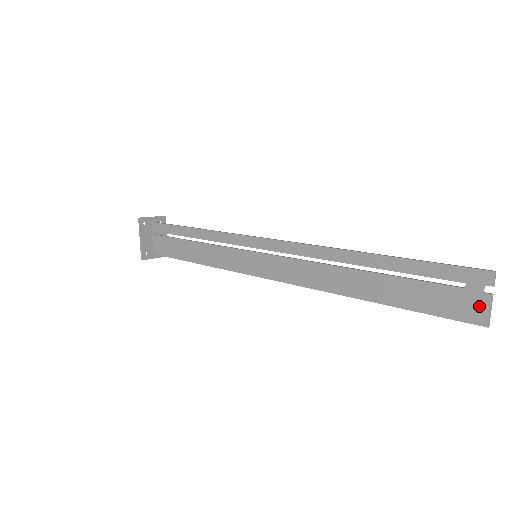
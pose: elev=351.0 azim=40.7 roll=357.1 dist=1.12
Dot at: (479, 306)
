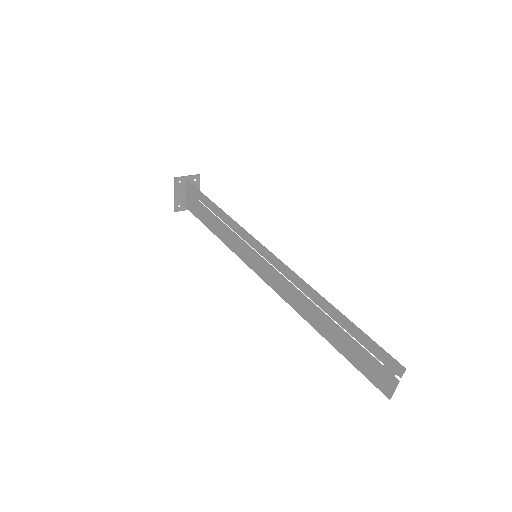
Dot at: (388, 384)
